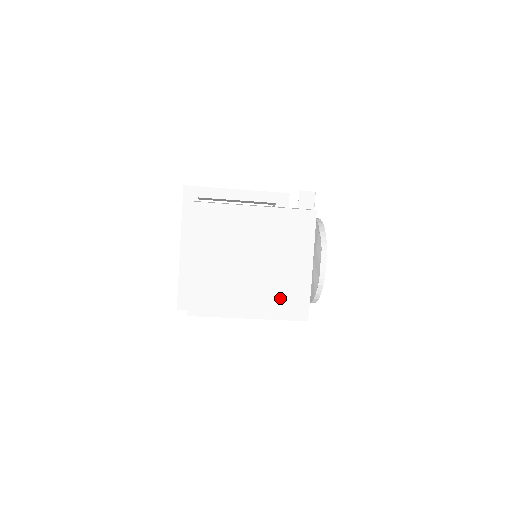
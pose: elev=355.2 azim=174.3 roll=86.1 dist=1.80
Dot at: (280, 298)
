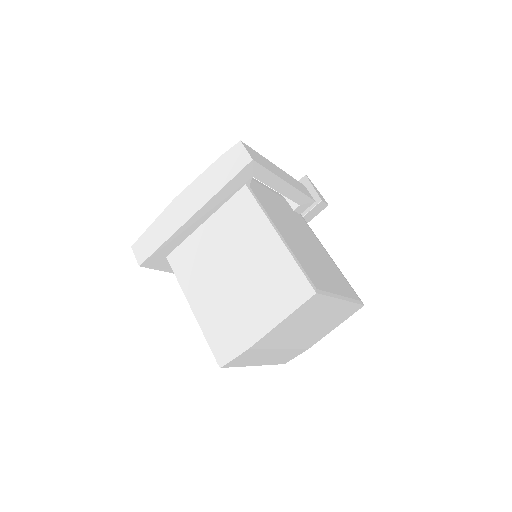
Dot at: (288, 354)
